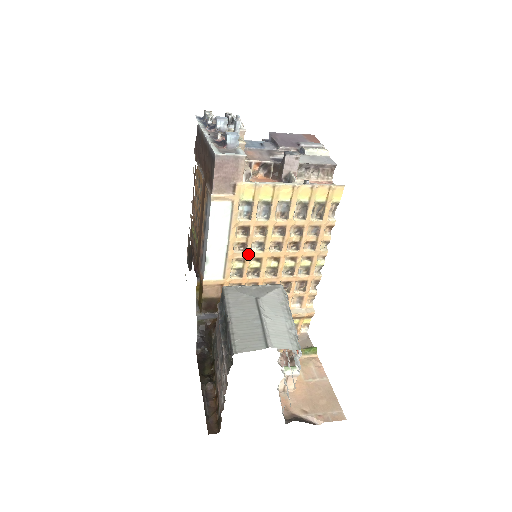
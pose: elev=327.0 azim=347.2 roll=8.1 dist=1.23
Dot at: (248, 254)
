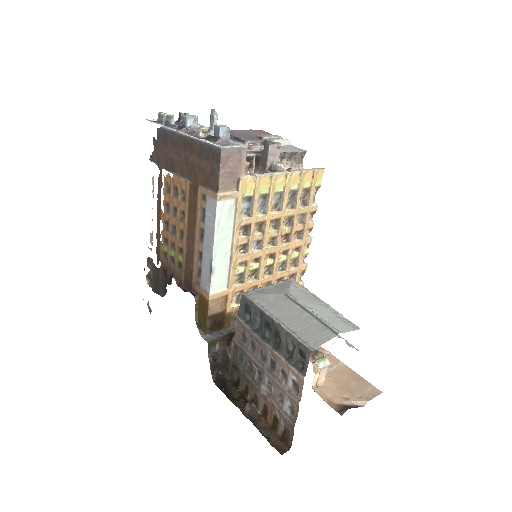
Dot at: (249, 255)
